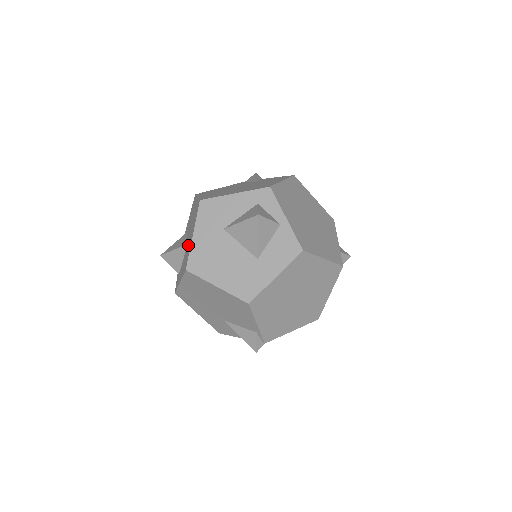
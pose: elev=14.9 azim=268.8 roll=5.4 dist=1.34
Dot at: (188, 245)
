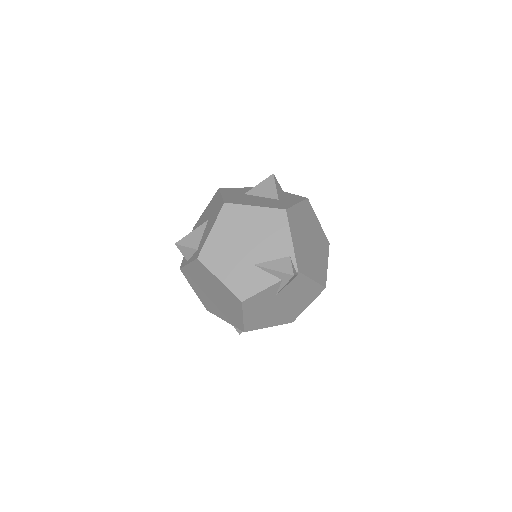
Dot at: (212, 212)
